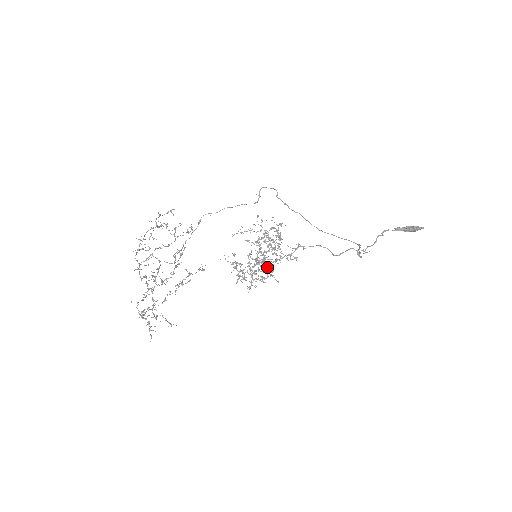
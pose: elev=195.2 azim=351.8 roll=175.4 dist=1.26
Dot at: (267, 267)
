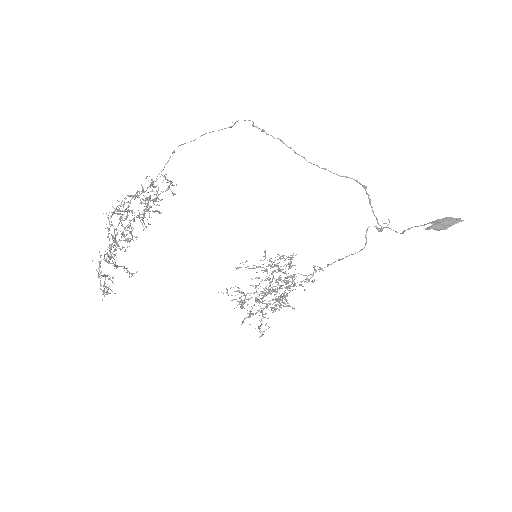
Dot at: occluded
